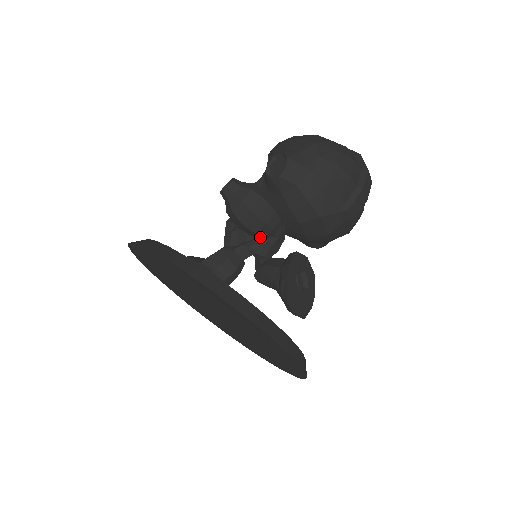
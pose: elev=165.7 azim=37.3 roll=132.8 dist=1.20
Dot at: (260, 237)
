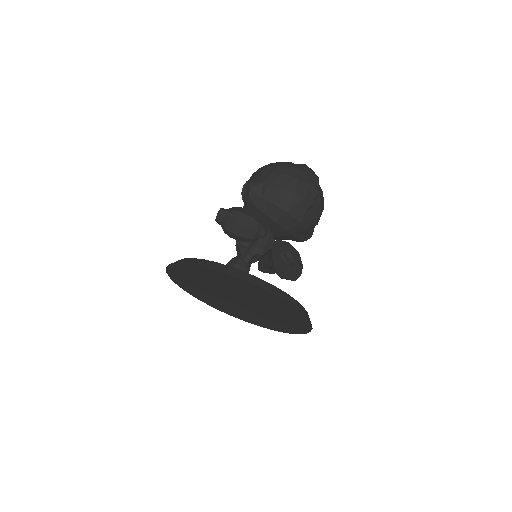
Dot at: (252, 240)
